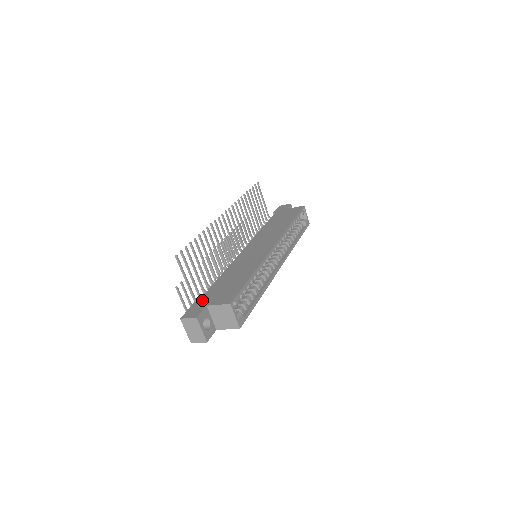
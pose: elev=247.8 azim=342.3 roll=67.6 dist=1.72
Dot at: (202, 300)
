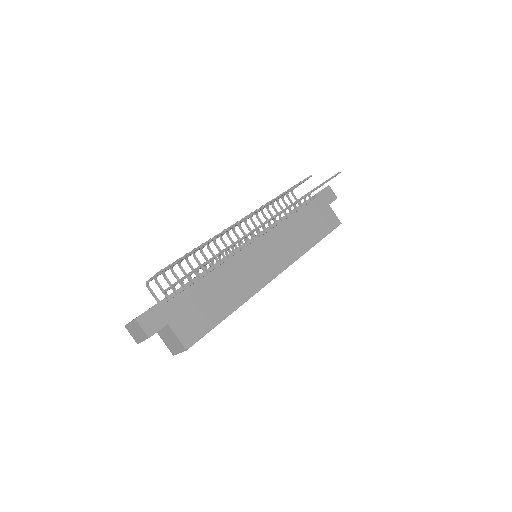
Dot at: (170, 306)
